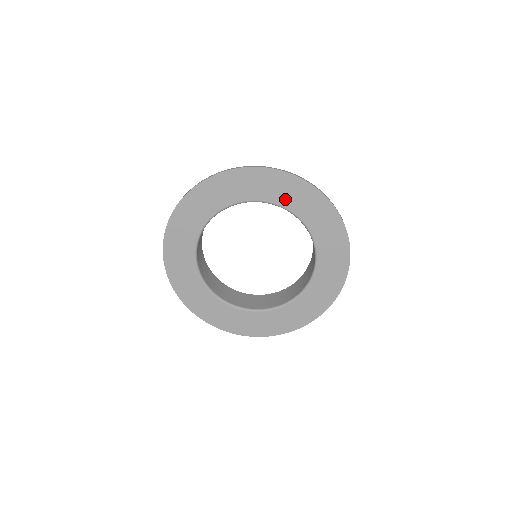
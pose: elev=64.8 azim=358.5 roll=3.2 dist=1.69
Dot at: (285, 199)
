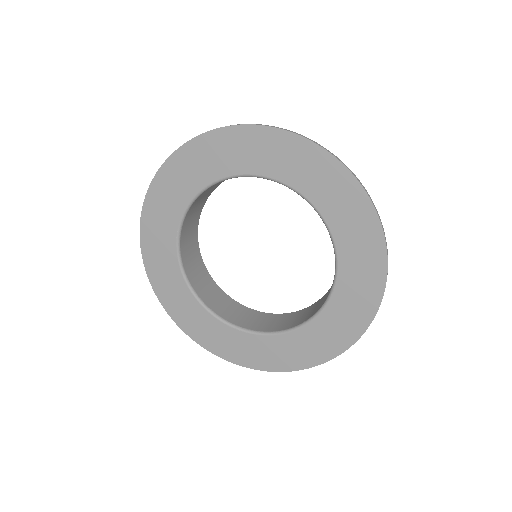
Dot at: (330, 207)
